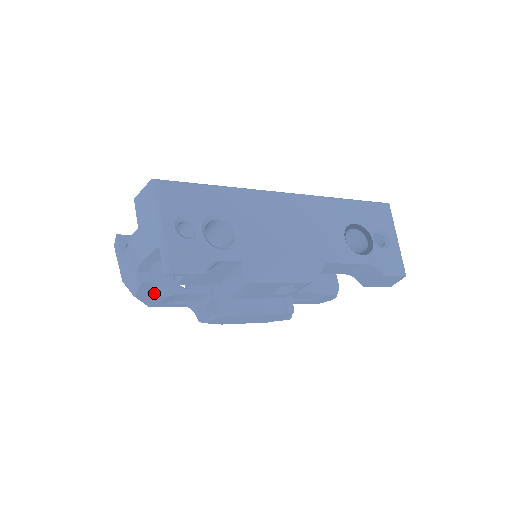
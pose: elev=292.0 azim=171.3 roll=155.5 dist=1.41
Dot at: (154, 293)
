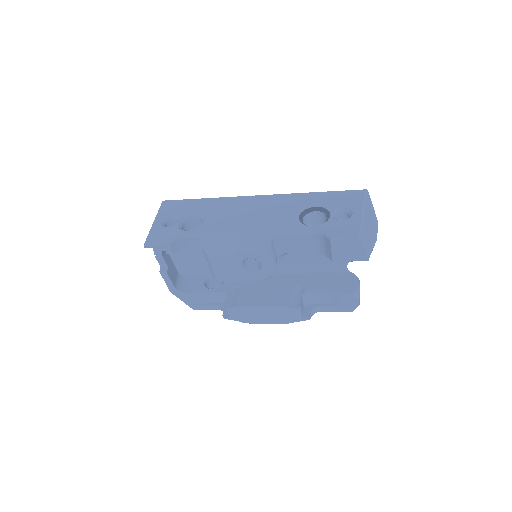
Dot at: (185, 291)
